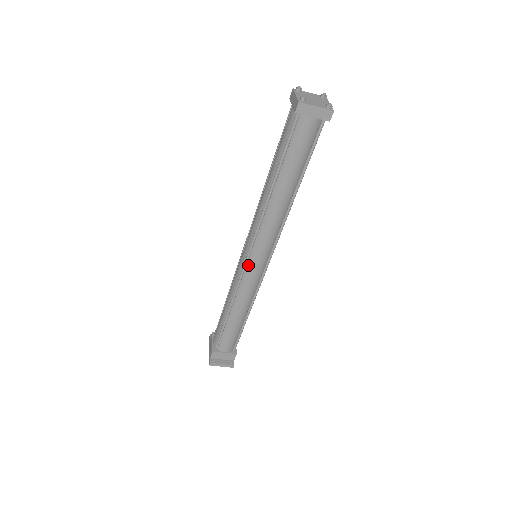
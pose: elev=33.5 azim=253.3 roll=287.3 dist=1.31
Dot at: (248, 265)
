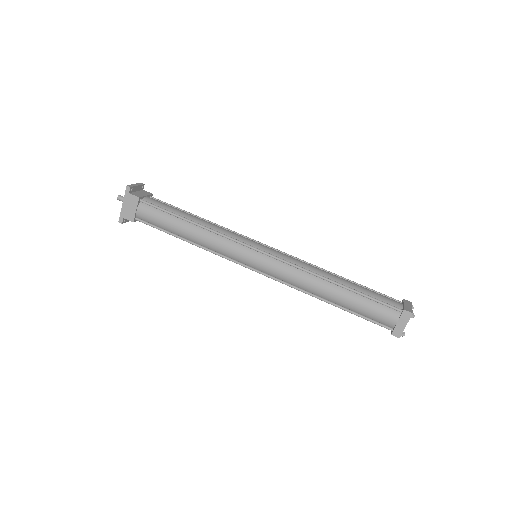
Dot at: (247, 266)
